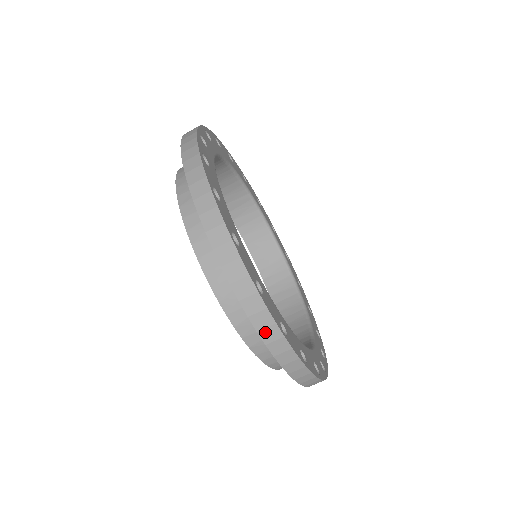
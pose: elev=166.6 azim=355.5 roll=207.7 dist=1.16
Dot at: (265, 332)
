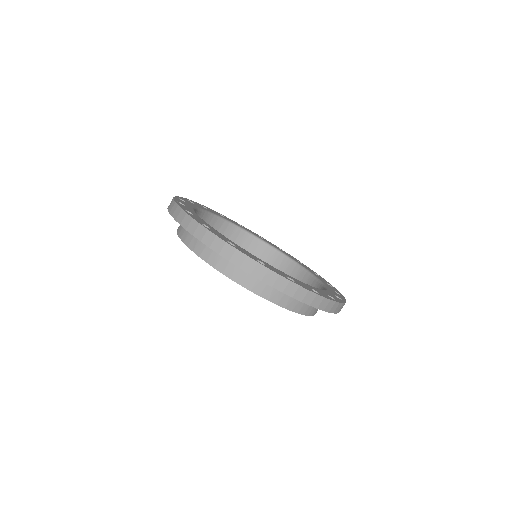
Dot at: (190, 227)
